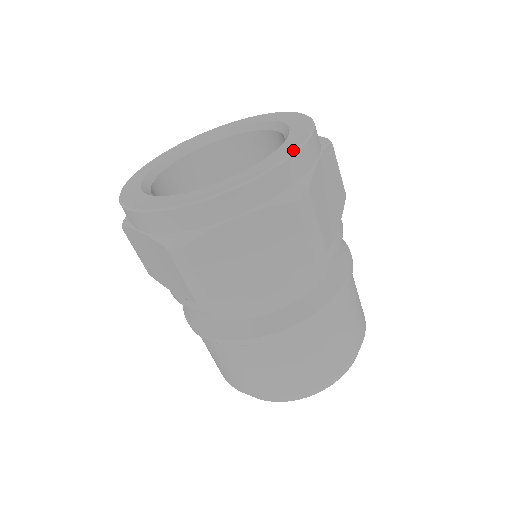
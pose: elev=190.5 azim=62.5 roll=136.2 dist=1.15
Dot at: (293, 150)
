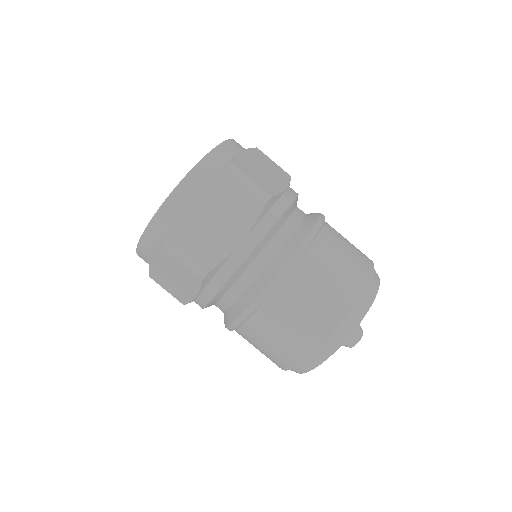
Dot at: (213, 149)
